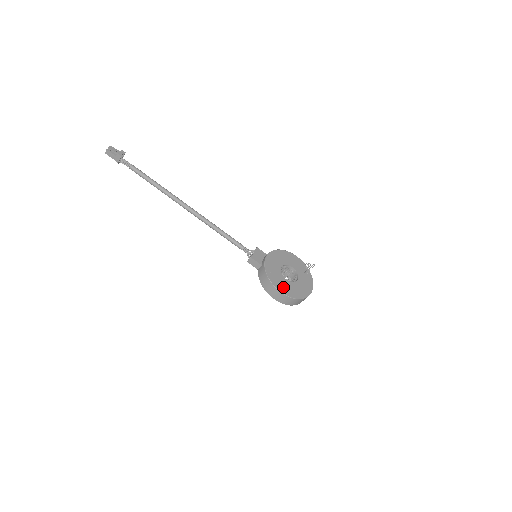
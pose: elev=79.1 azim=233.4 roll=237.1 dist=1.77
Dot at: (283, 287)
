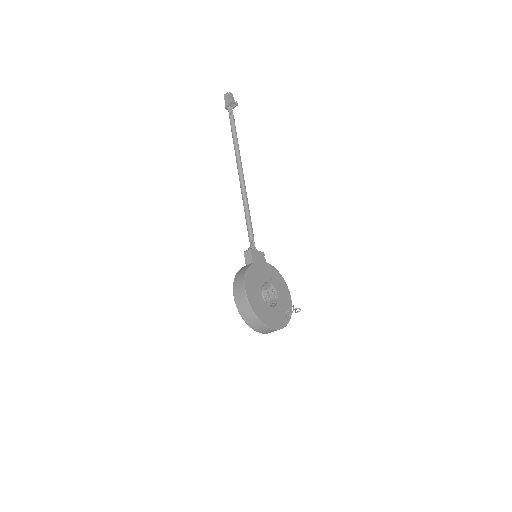
Dot at: (252, 290)
